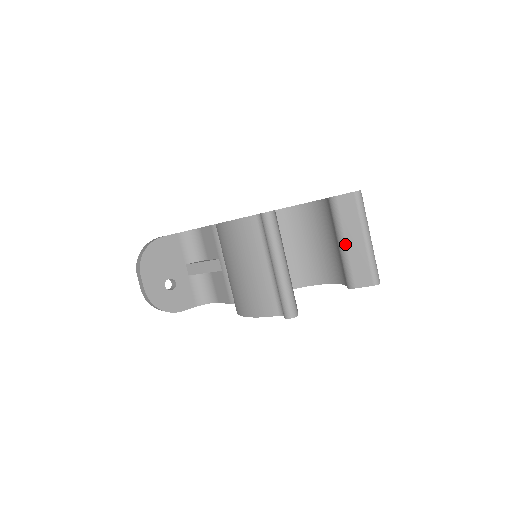
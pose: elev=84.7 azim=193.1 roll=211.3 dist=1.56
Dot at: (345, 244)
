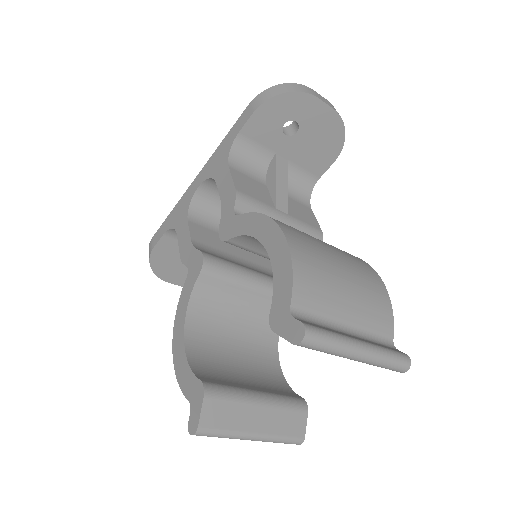
Dot at: occluded
